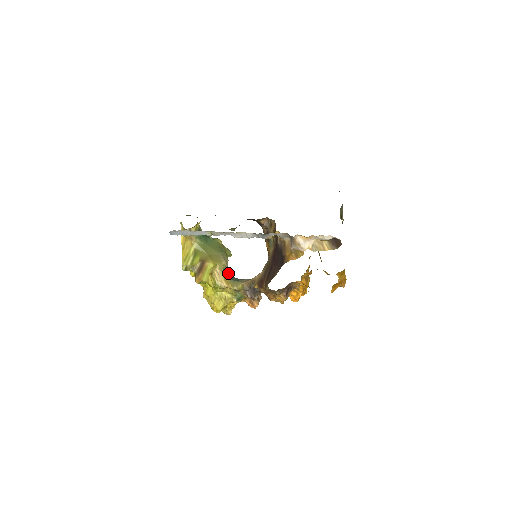
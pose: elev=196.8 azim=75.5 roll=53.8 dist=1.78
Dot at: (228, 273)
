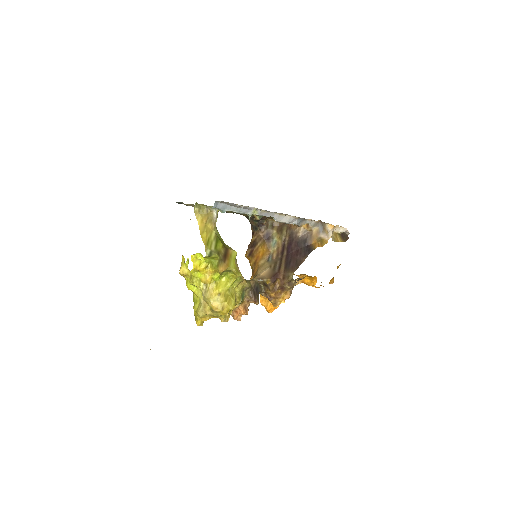
Dot at: occluded
